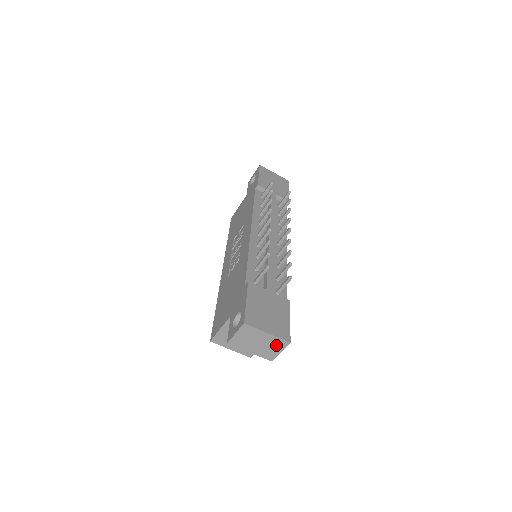
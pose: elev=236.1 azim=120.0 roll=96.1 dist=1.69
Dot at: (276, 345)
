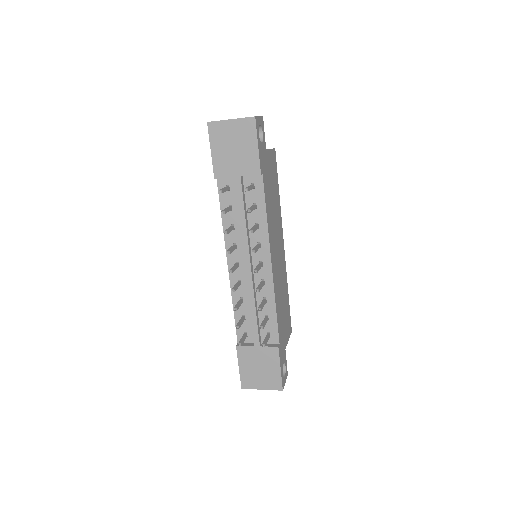
Dot at: occluded
